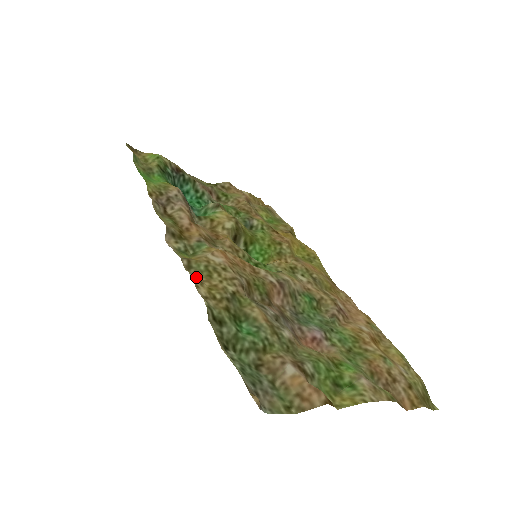
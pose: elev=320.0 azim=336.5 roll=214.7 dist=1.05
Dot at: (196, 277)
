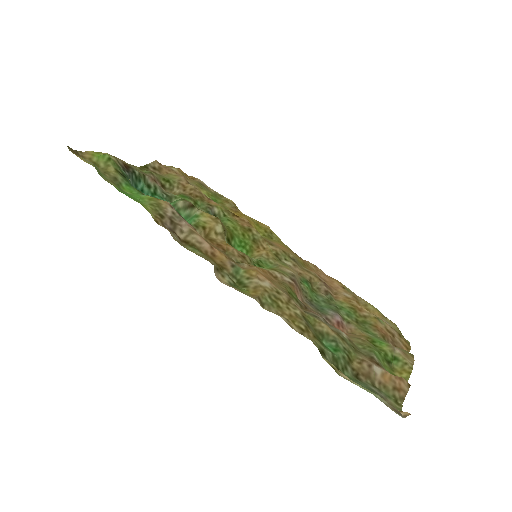
Dot at: (278, 314)
